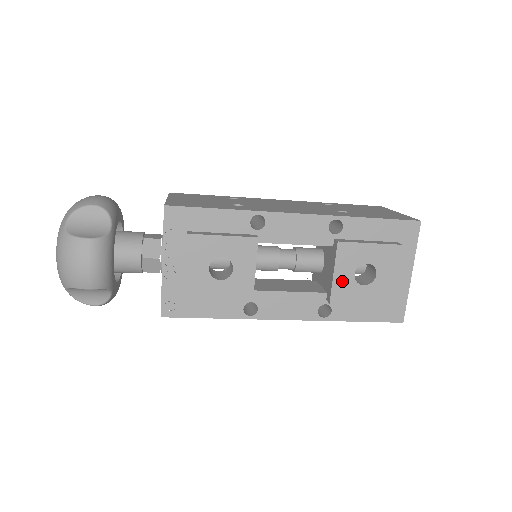
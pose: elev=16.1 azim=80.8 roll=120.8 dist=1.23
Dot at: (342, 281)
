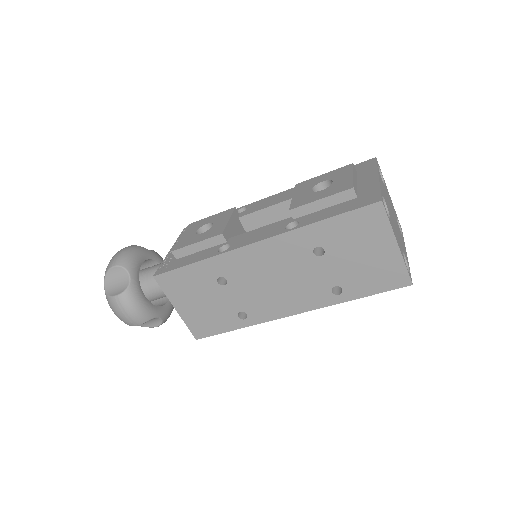
Dot at: (301, 197)
